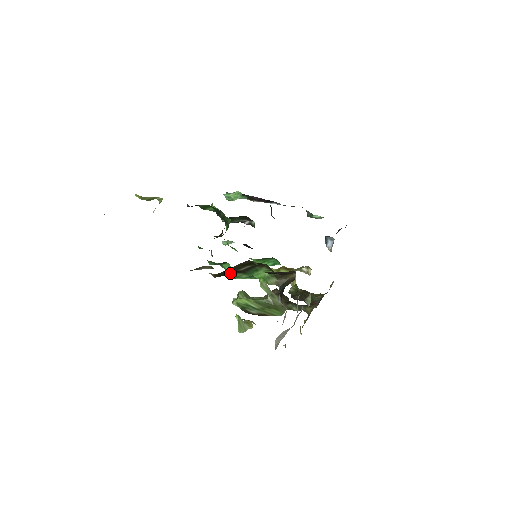
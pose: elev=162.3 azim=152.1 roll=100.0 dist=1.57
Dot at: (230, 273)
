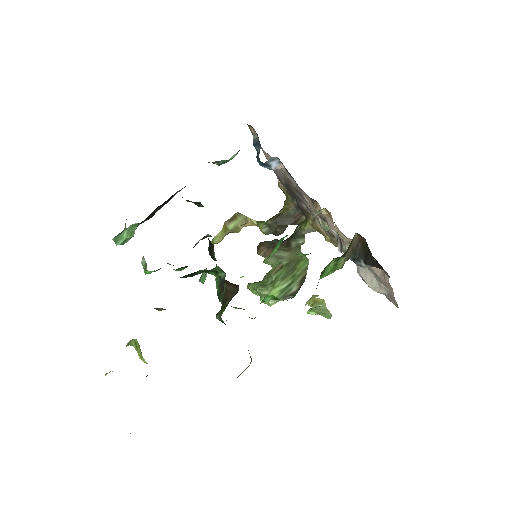
Dot at: occluded
